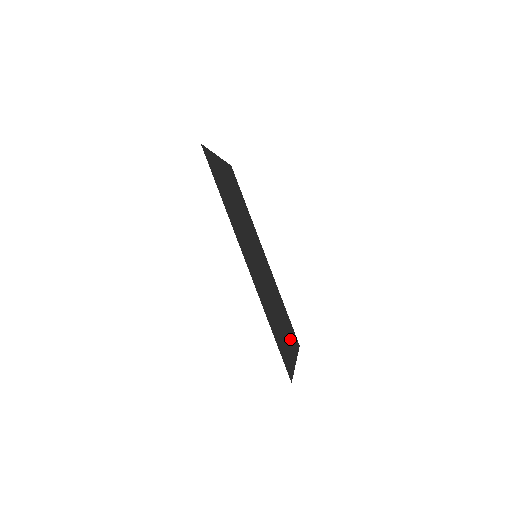
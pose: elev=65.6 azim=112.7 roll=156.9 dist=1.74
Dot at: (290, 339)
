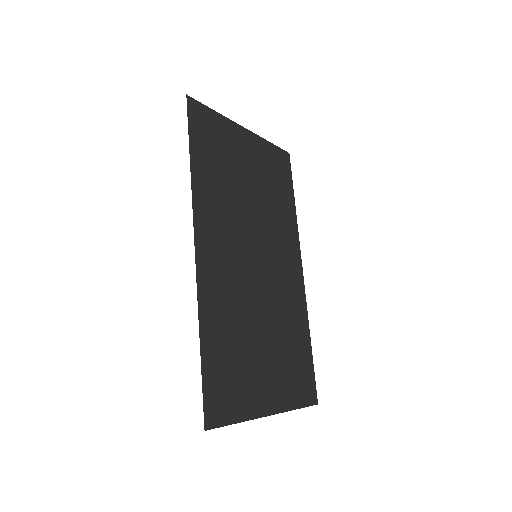
Dot at: (281, 383)
